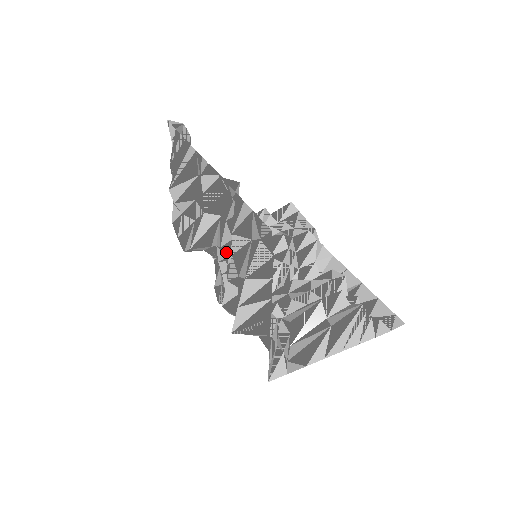
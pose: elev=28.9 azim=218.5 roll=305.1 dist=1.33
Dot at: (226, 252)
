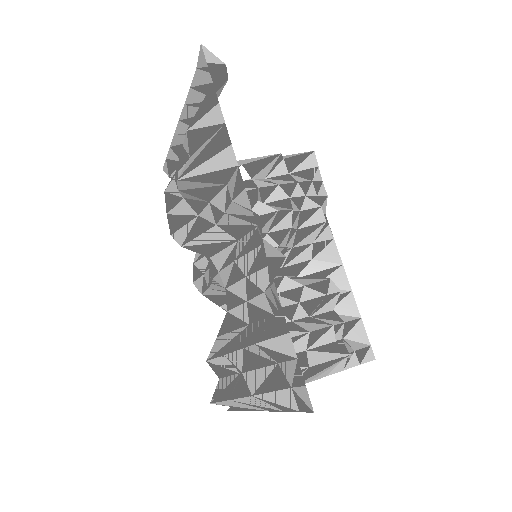
Dot at: (231, 301)
